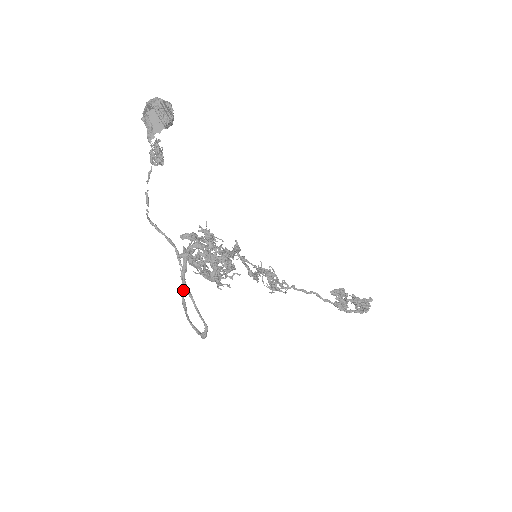
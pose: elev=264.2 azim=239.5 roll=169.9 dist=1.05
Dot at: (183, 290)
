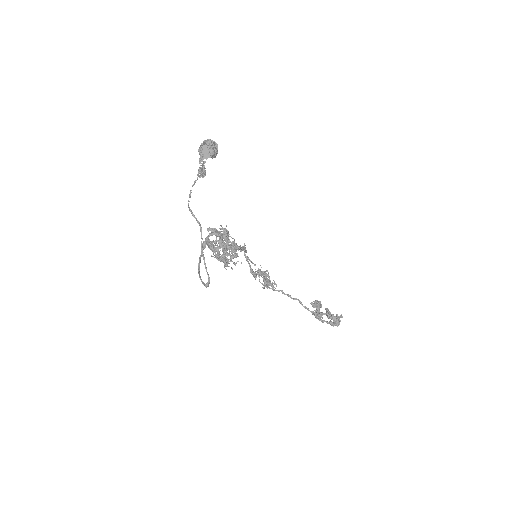
Dot at: (200, 259)
